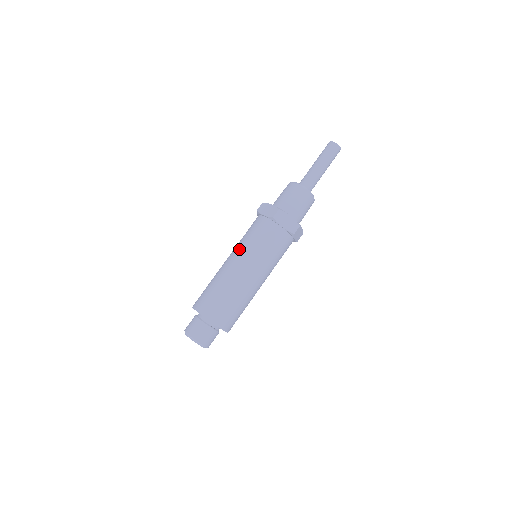
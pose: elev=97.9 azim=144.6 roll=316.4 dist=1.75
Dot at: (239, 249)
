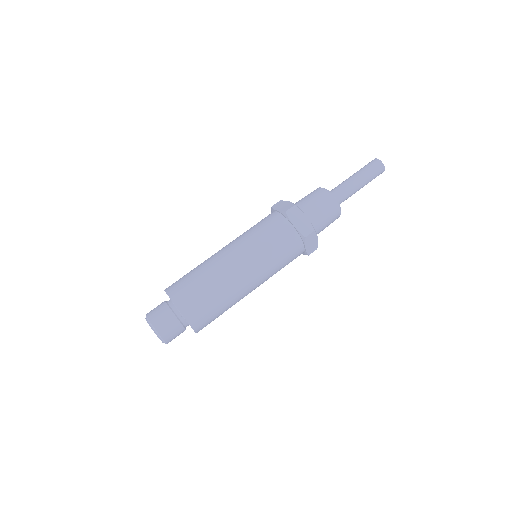
Dot at: (237, 239)
